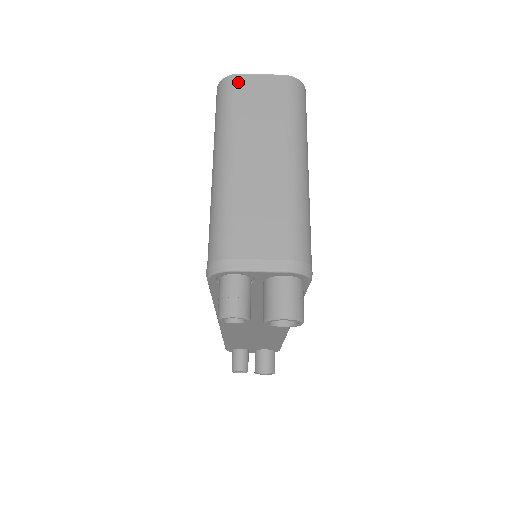
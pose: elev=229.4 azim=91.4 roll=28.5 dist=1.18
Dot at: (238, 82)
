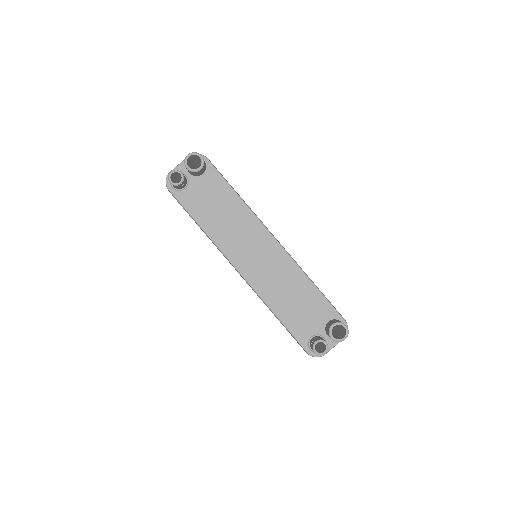
Dot at: occluded
